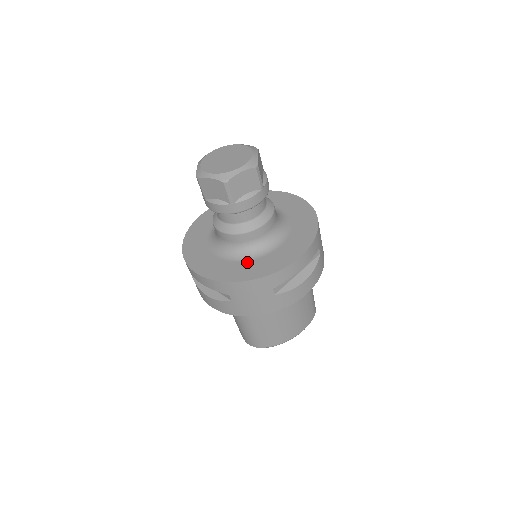
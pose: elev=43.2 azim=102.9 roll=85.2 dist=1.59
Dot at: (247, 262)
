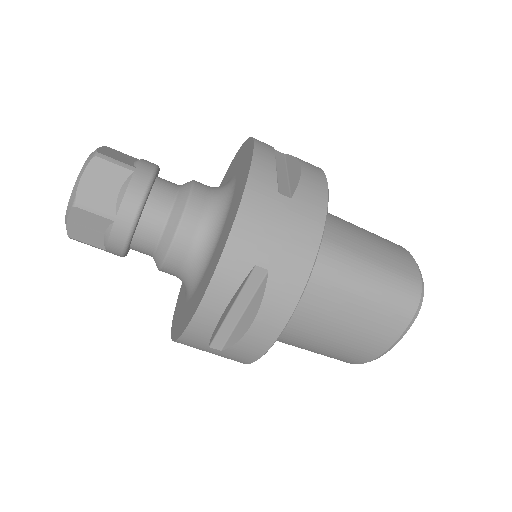
Dot at: (185, 304)
